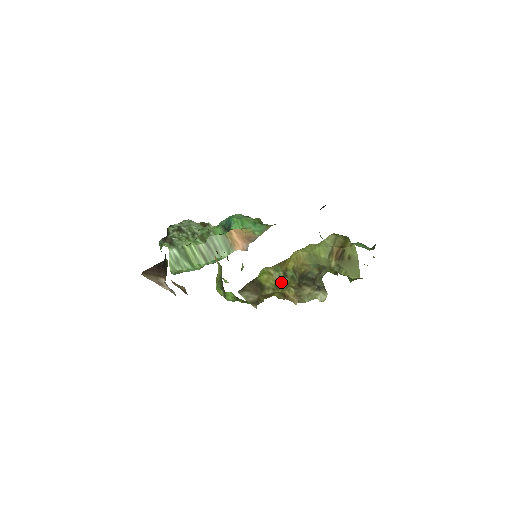
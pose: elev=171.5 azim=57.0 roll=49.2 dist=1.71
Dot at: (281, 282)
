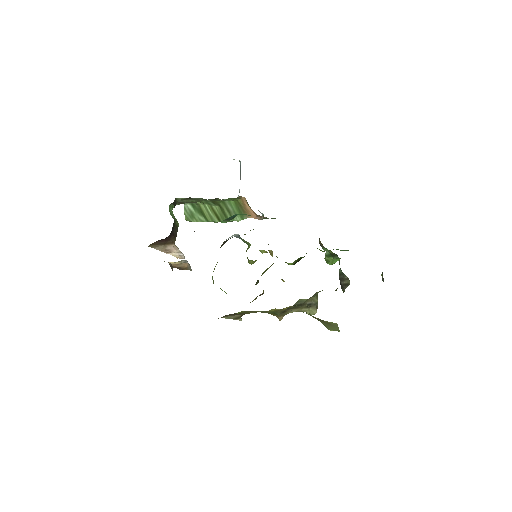
Dot at: (263, 312)
